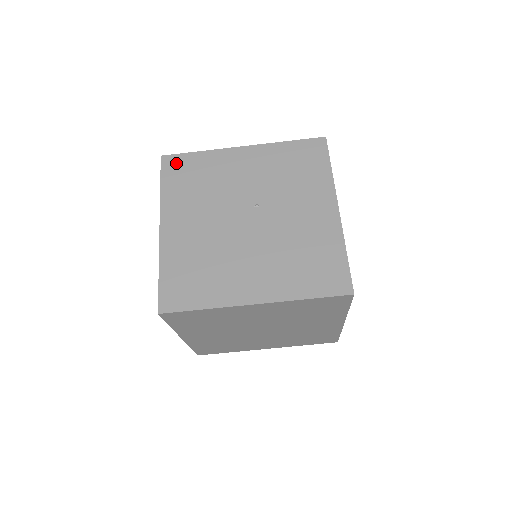
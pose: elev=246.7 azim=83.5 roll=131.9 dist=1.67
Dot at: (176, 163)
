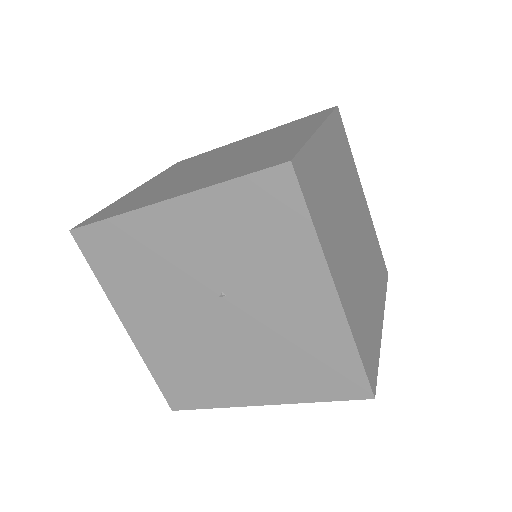
Dot at: (93, 240)
